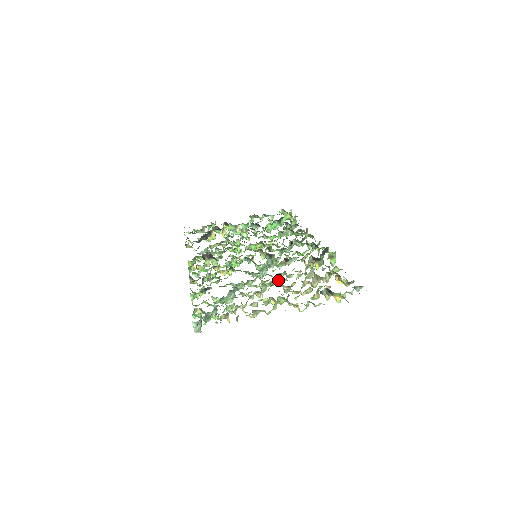
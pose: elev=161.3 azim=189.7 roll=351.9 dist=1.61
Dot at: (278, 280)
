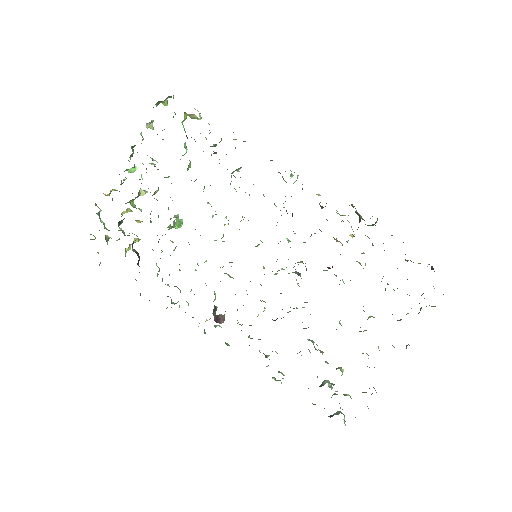
Dot at: occluded
